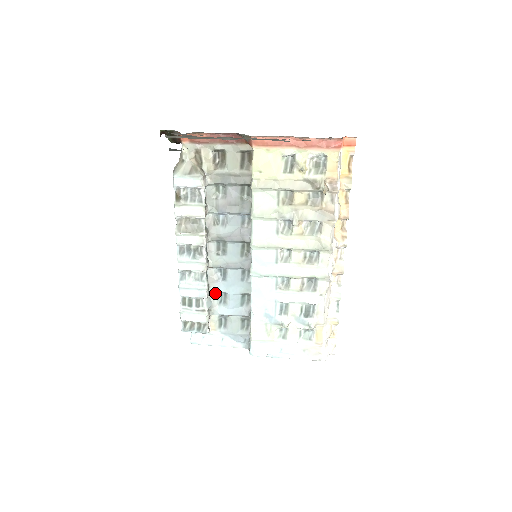
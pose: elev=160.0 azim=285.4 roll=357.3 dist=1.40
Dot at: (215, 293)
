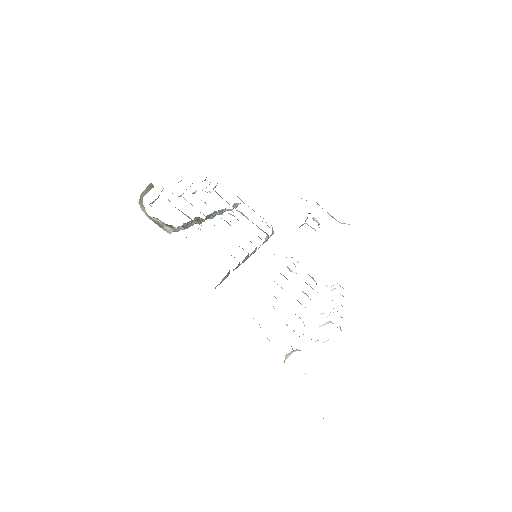
Dot at: (233, 212)
